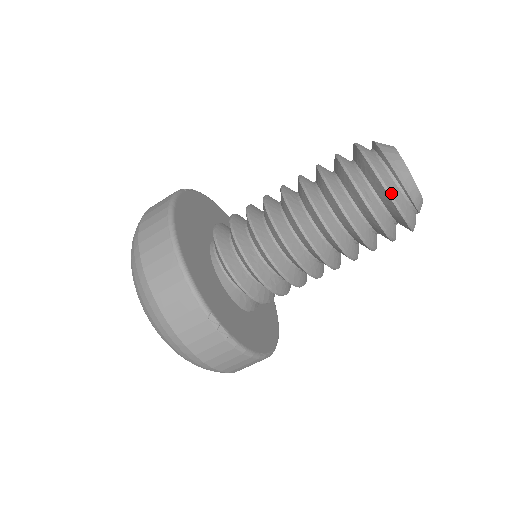
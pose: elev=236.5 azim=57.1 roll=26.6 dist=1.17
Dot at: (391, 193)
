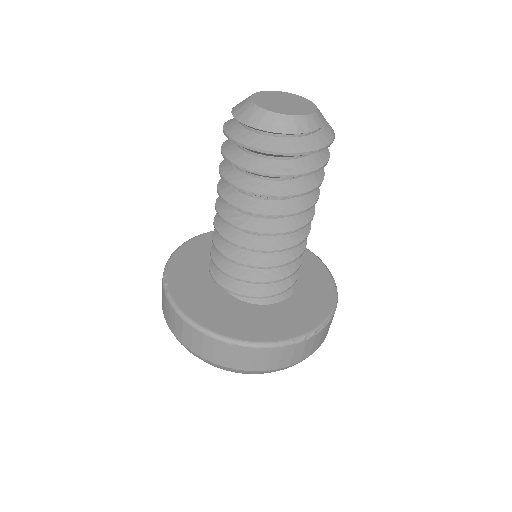
Dot at: (301, 152)
